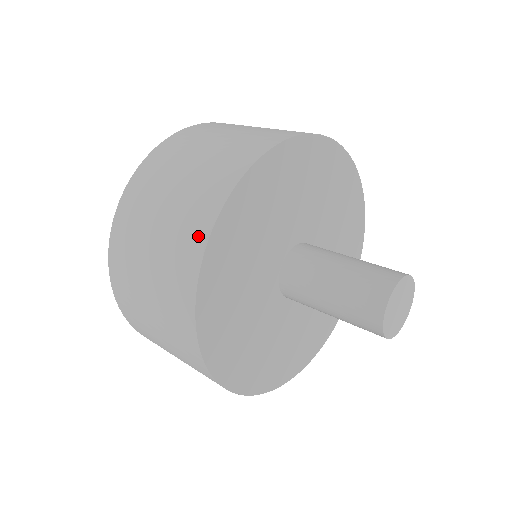
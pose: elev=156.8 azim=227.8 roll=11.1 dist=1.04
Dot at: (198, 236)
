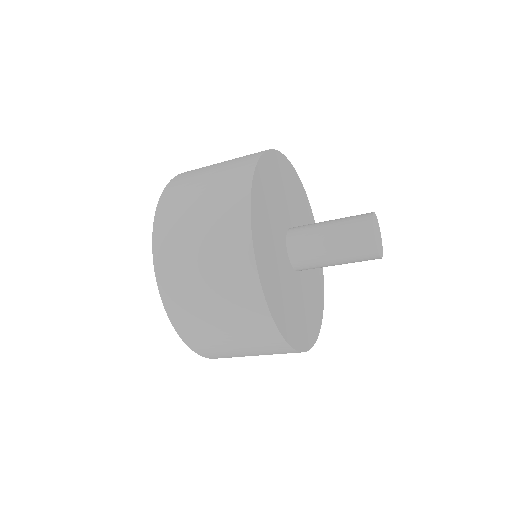
Dot at: (242, 239)
